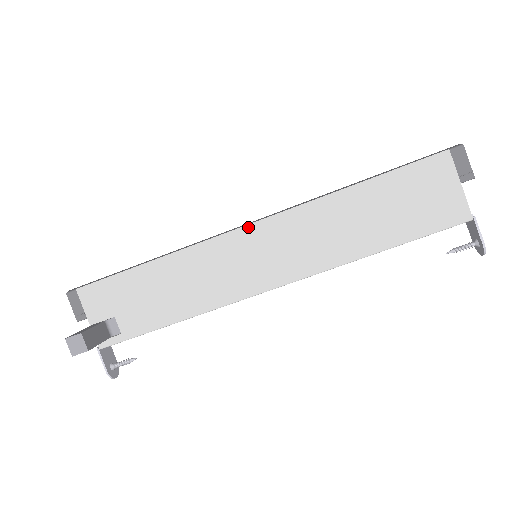
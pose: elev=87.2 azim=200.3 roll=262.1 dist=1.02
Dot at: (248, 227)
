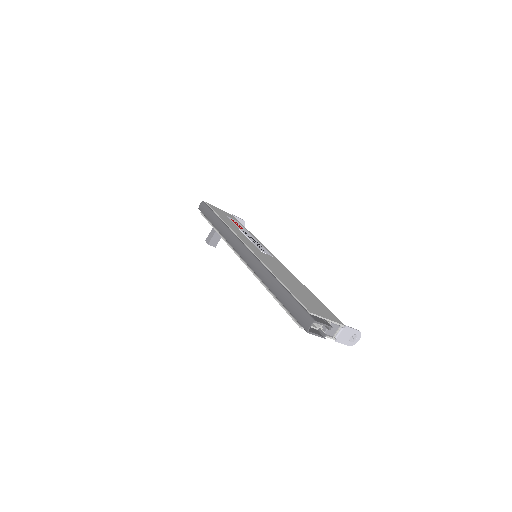
Dot at: (239, 257)
